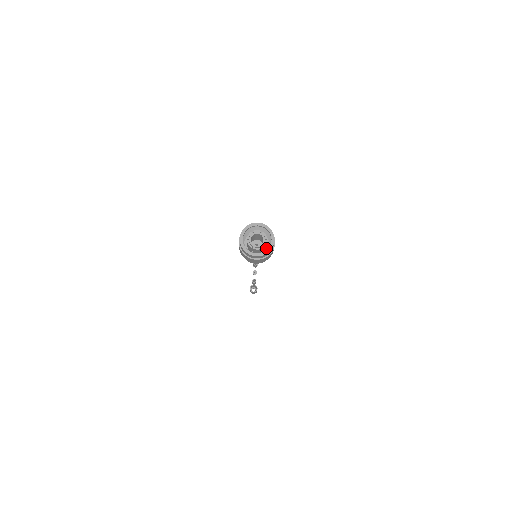
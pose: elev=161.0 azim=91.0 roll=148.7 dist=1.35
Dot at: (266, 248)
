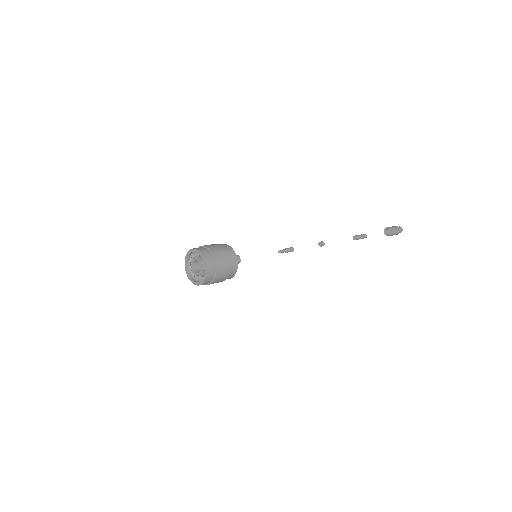
Dot at: occluded
